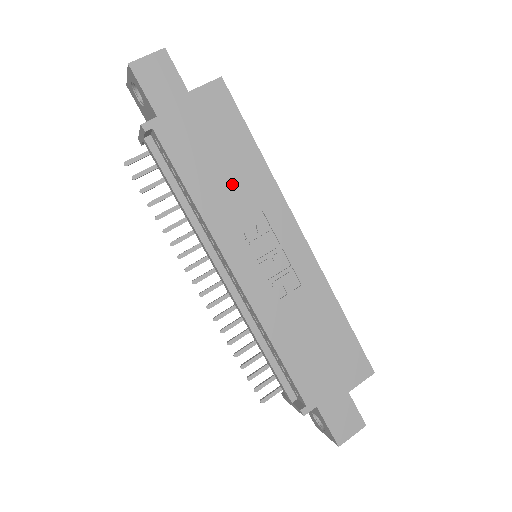
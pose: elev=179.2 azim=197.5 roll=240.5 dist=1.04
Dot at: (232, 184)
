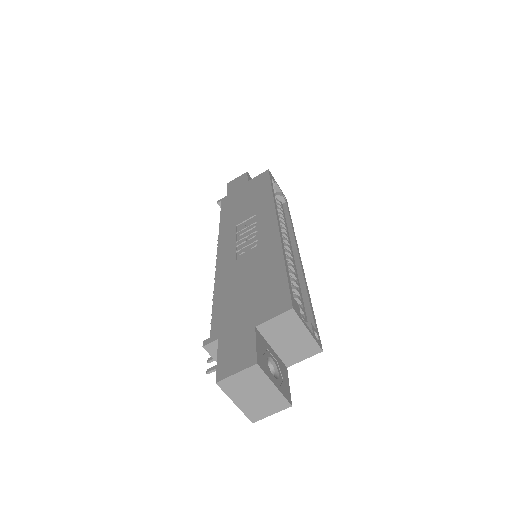
Dot at: (246, 209)
